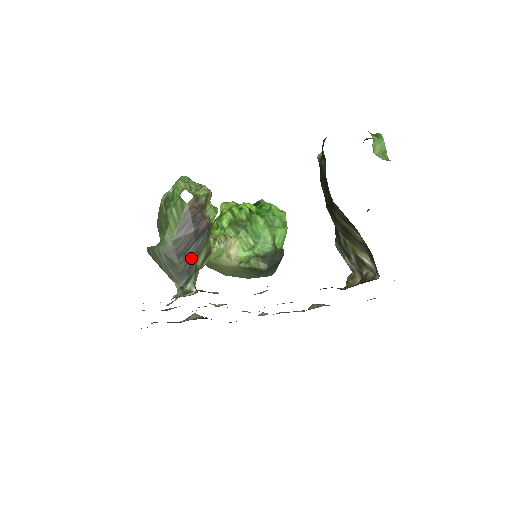
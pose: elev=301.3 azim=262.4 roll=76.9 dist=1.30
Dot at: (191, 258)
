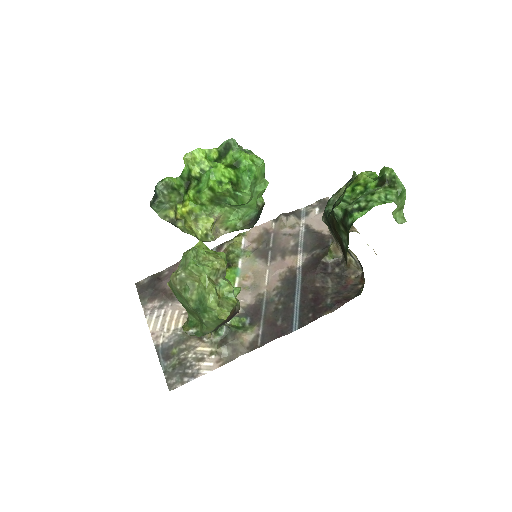
Dot at: occluded
